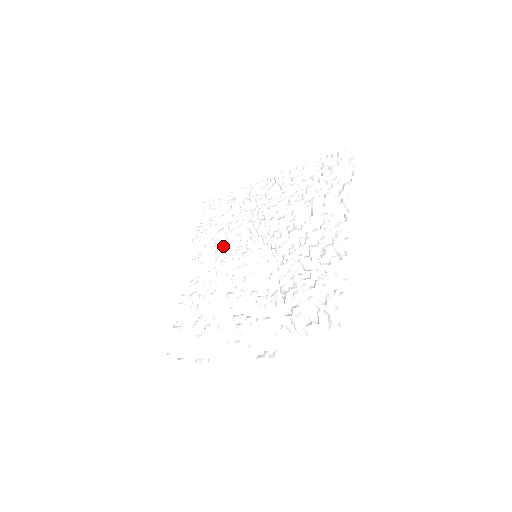
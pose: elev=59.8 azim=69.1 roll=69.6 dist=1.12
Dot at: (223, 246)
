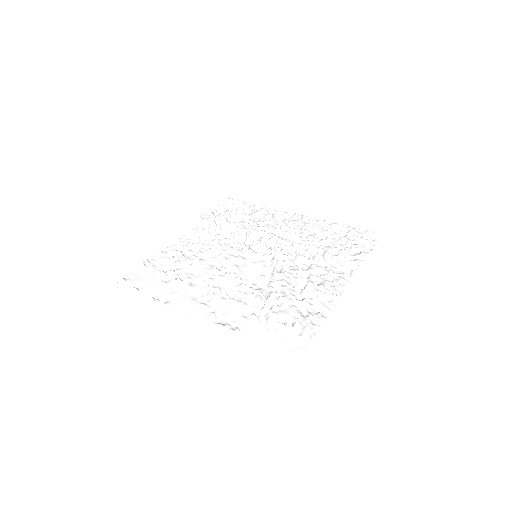
Dot at: (227, 235)
